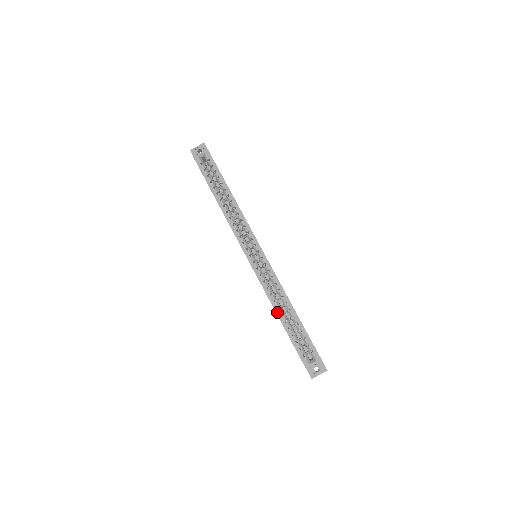
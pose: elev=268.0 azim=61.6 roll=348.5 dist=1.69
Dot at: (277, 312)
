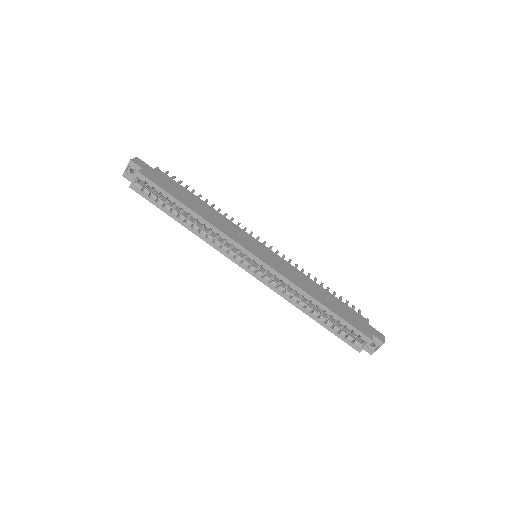
Dot at: (305, 312)
